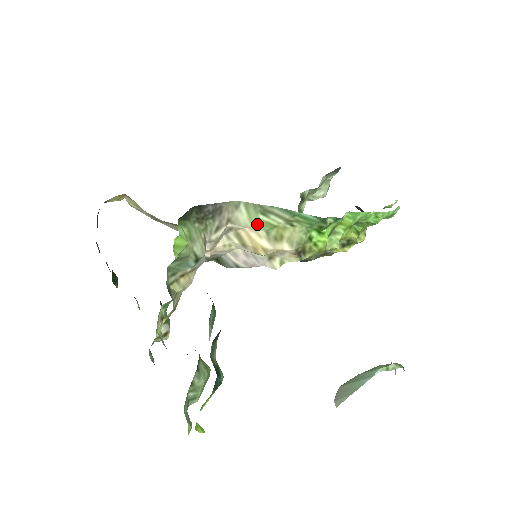
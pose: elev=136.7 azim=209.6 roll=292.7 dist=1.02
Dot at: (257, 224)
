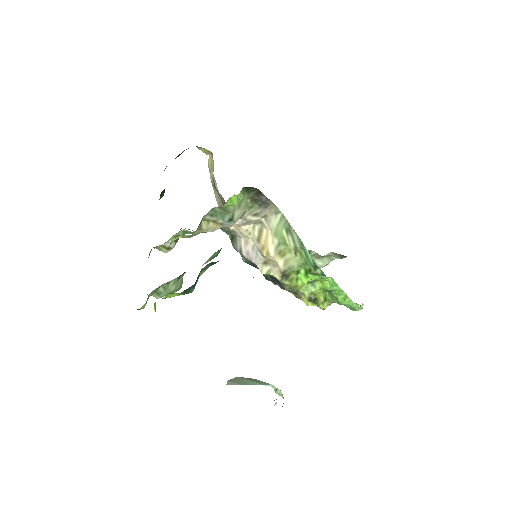
Dot at: (278, 233)
